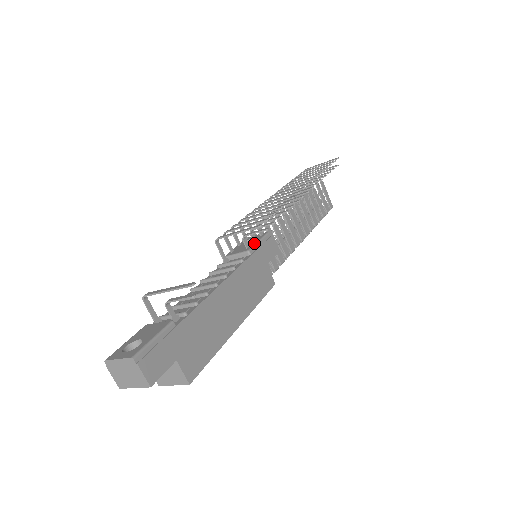
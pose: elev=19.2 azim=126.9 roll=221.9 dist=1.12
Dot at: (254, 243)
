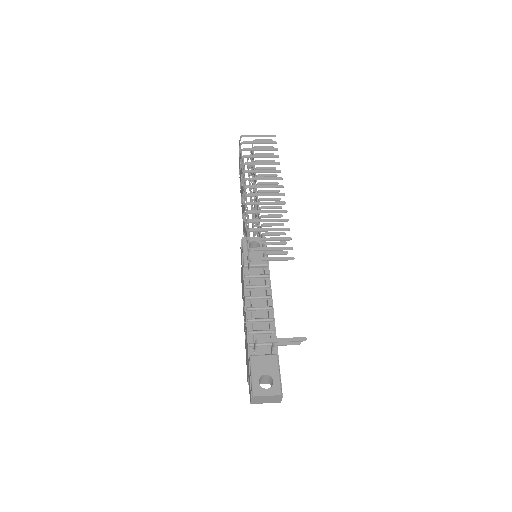
Dot at: occluded
